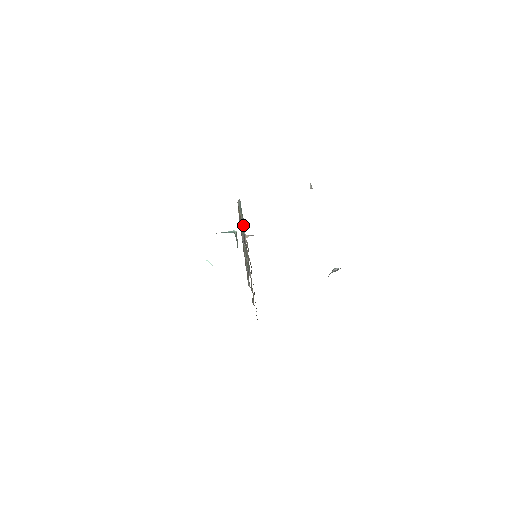
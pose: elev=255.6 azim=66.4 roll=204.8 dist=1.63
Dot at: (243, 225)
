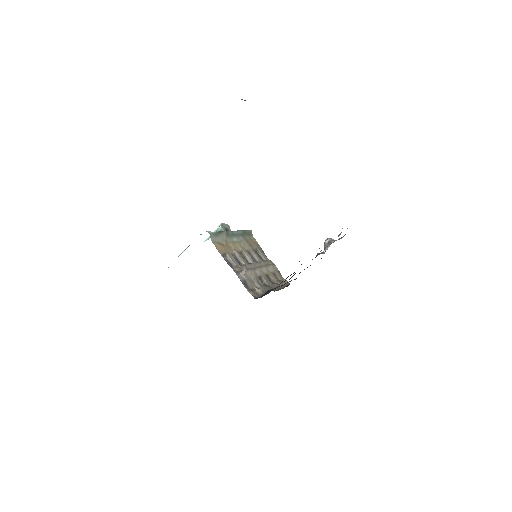
Dot at: (226, 234)
